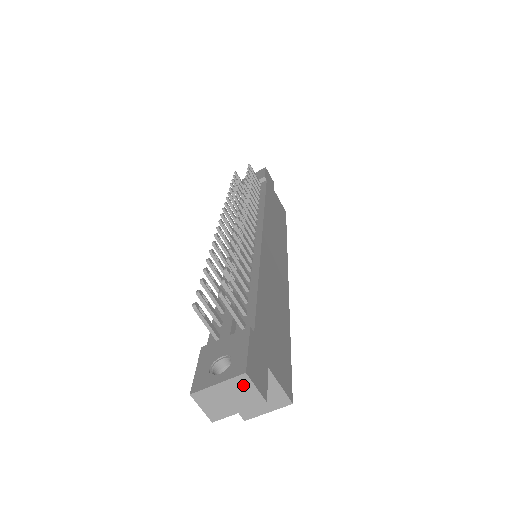
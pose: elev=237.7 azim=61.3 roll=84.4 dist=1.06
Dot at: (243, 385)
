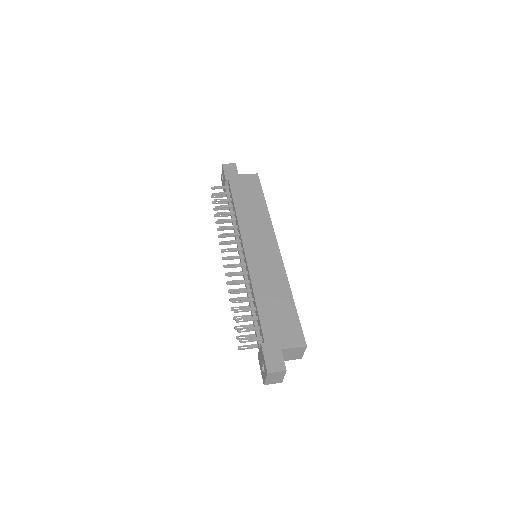
Dot at: (272, 374)
